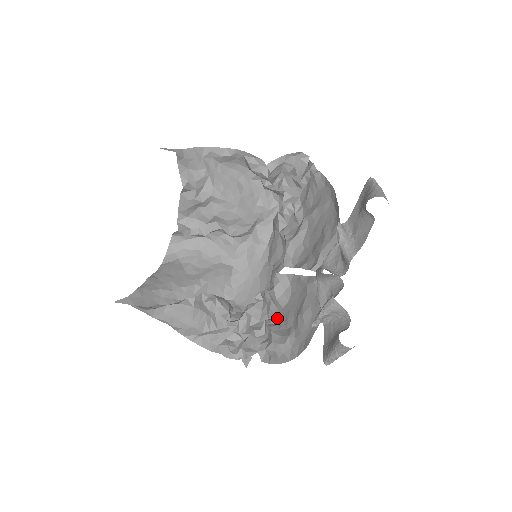
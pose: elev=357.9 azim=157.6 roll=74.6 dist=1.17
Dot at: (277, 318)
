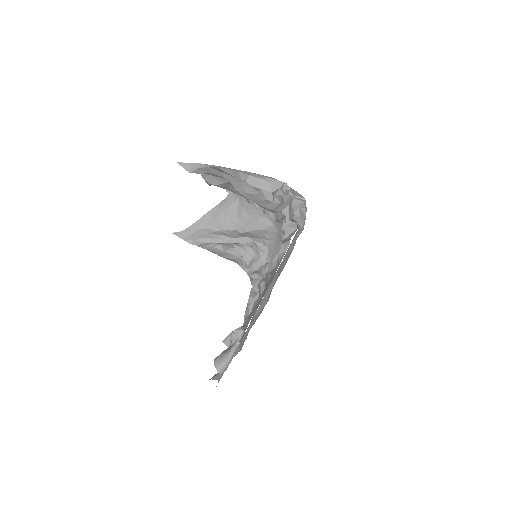
Dot at: occluded
